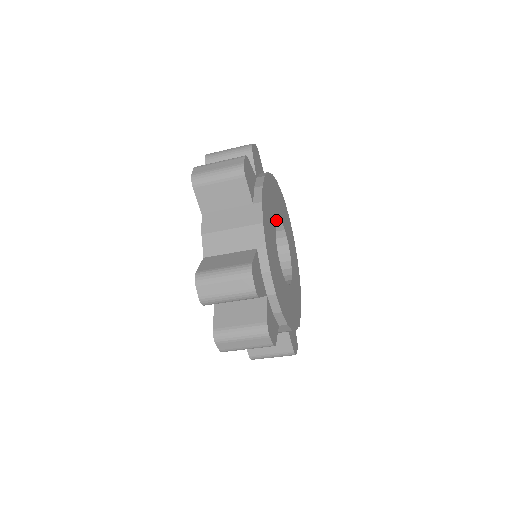
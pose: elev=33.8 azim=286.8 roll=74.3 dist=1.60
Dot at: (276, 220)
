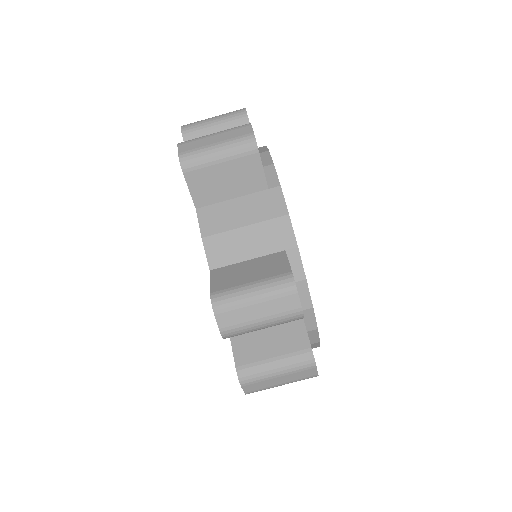
Dot at: occluded
